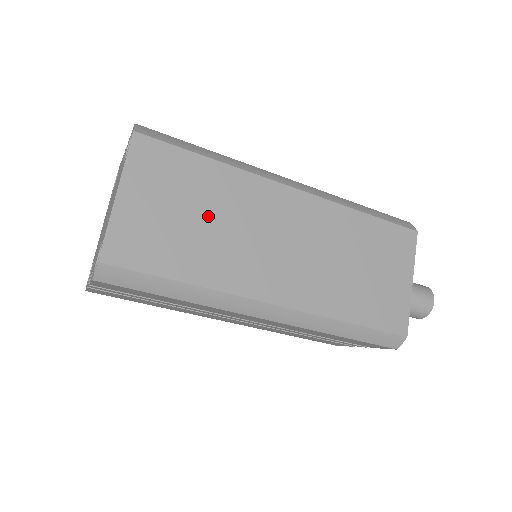
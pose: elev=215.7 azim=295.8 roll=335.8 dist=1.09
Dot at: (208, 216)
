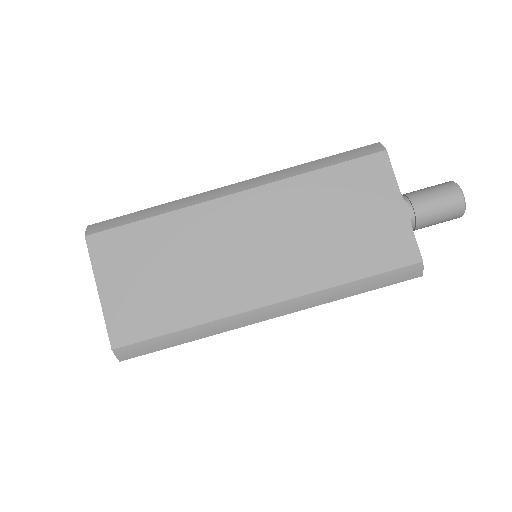
Dot at: (174, 266)
